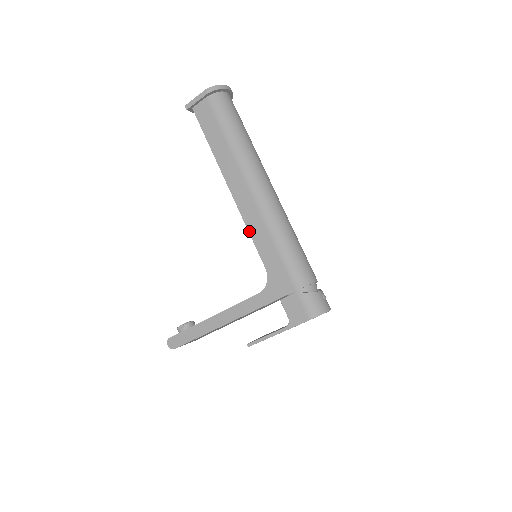
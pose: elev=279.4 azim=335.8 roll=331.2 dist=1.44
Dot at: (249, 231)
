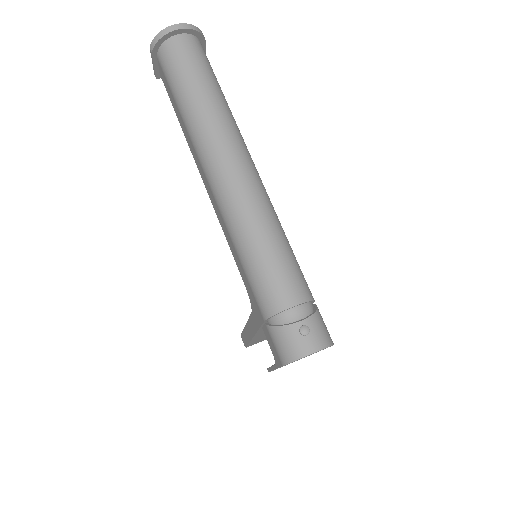
Dot at: (223, 231)
